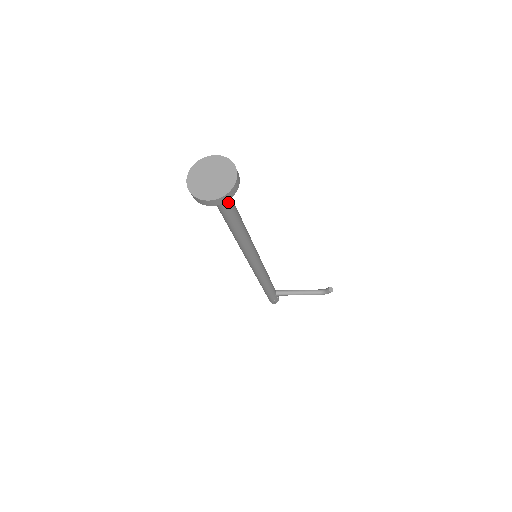
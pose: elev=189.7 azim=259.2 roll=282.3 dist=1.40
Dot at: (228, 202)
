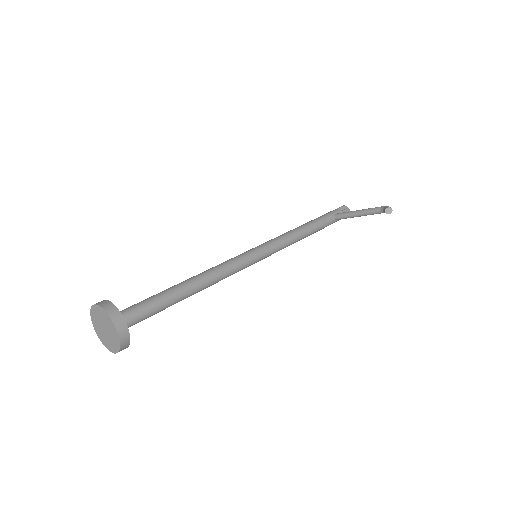
Dot at: (146, 316)
